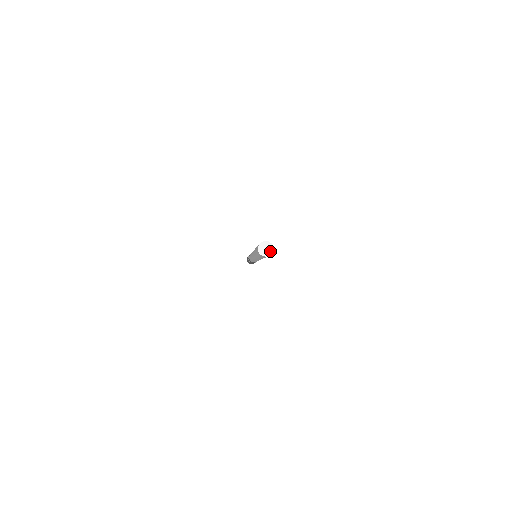
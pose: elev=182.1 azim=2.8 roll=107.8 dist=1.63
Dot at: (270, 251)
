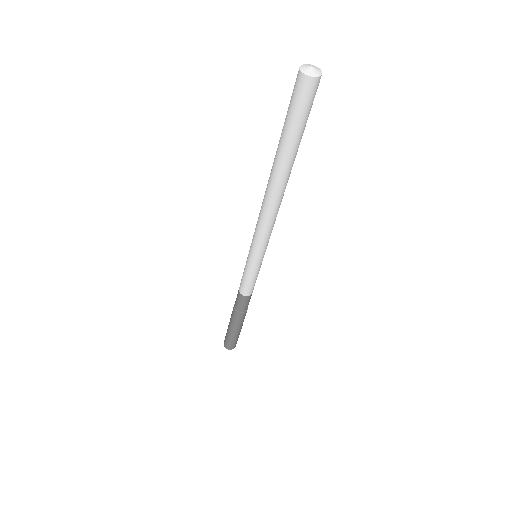
Dot at: (318, 70)
